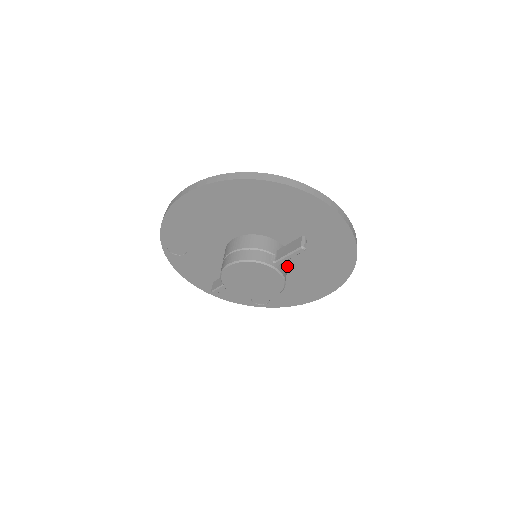
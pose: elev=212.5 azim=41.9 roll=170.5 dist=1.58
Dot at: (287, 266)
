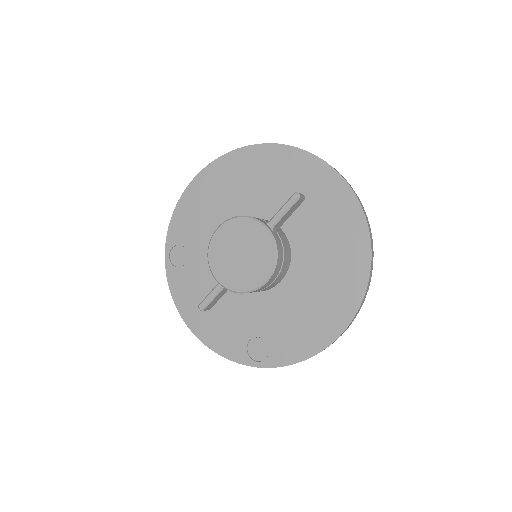
Dot at: (286, 253)
